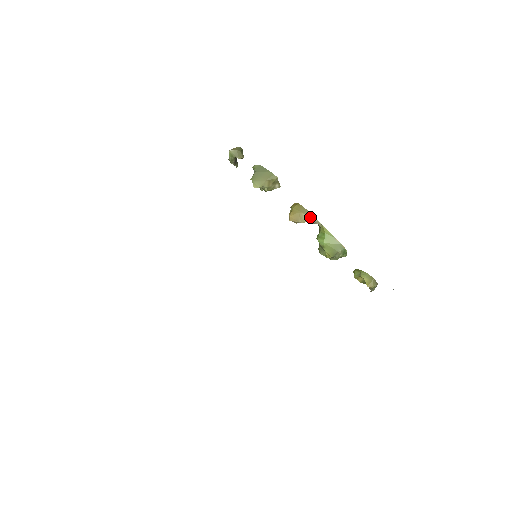
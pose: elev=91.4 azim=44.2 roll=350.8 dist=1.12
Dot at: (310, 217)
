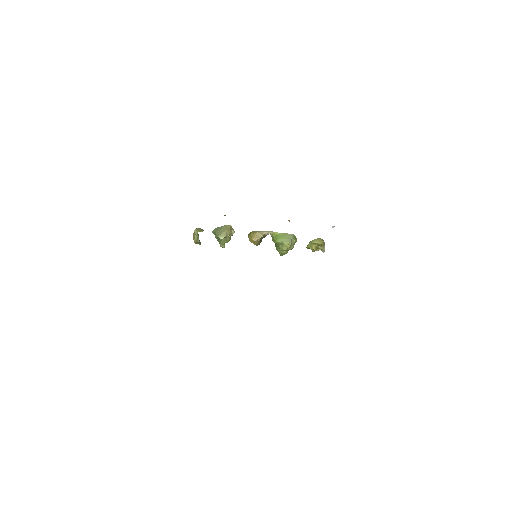
Dot at: (263, 232)
